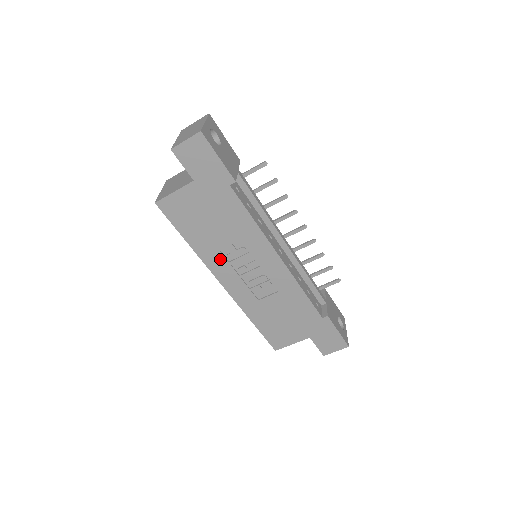
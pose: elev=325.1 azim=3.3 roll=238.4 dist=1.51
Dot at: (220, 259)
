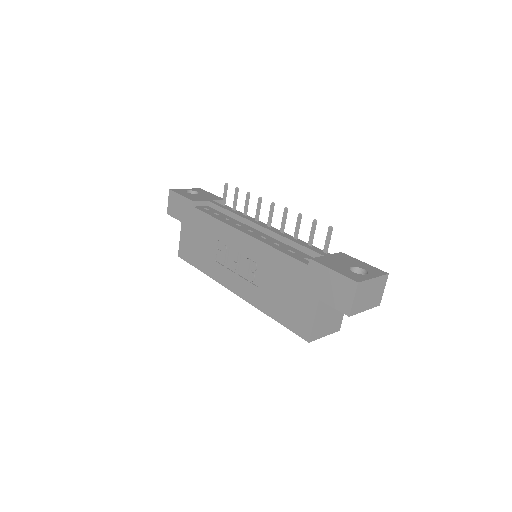
Dot at: (220, 269)
